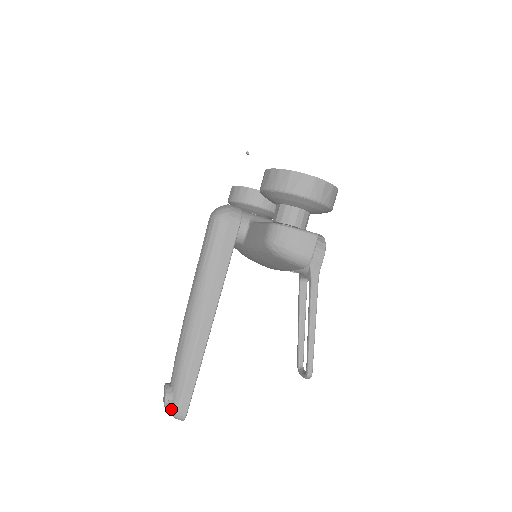
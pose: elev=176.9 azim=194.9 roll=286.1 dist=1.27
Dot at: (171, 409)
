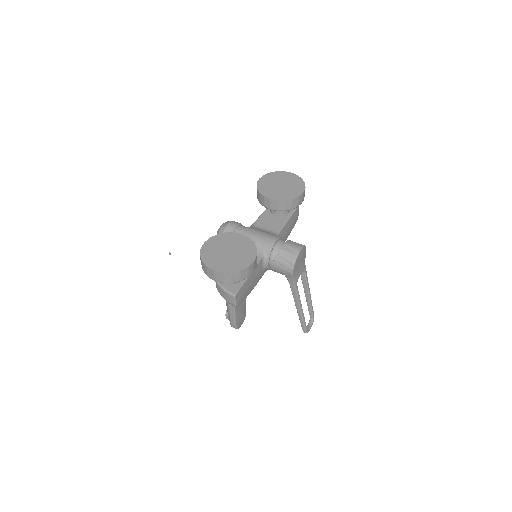
Dot at: occluded
